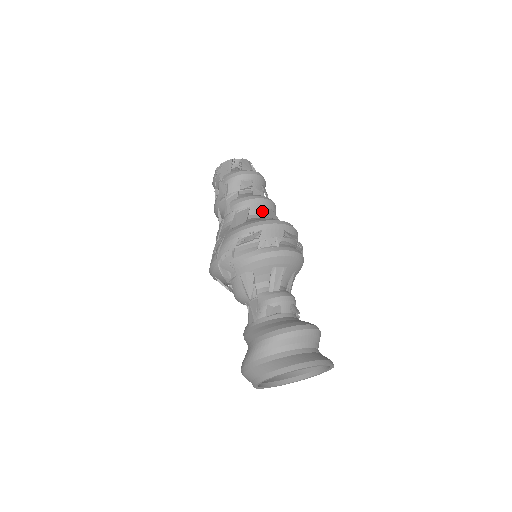
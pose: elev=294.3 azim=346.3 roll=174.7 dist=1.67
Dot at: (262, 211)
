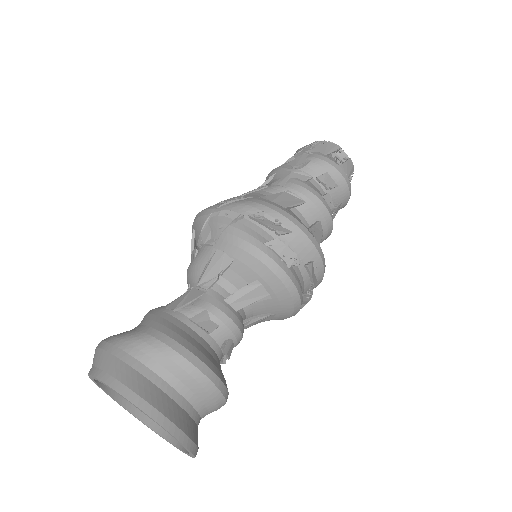
Dot at: (313, 221)
